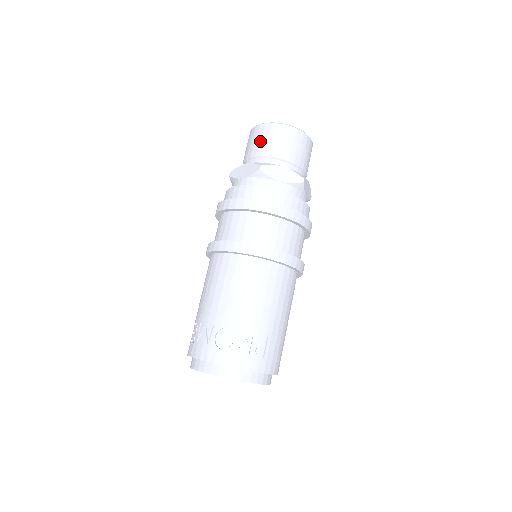
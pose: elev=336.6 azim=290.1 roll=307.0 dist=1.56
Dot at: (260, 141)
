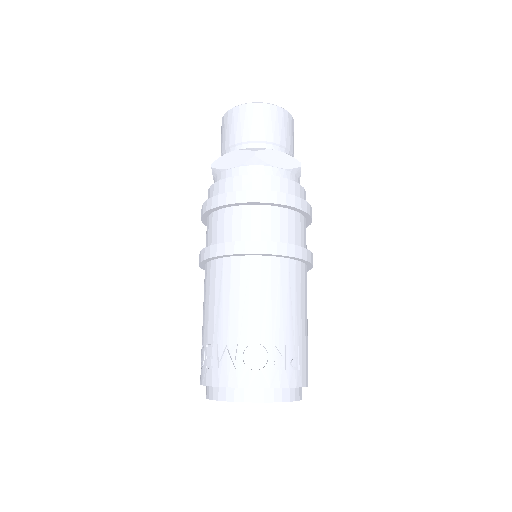
Dot at: (244, 124)
